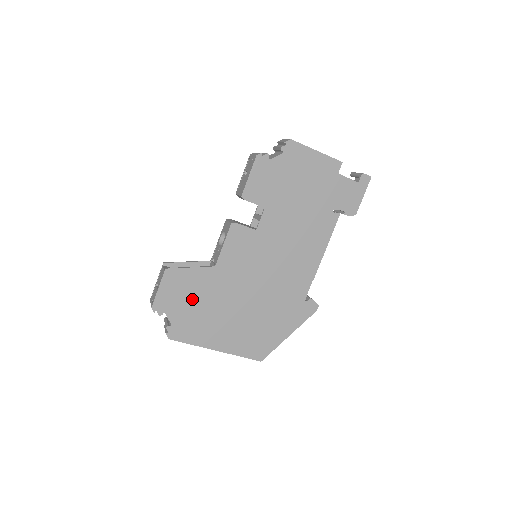
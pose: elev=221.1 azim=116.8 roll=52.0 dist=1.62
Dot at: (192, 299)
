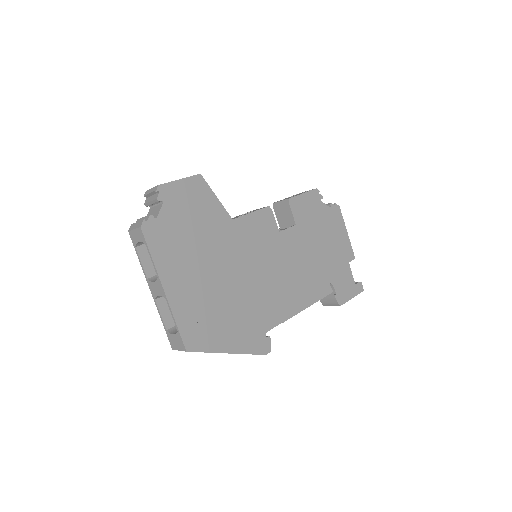
Dot at: (193, 220)
